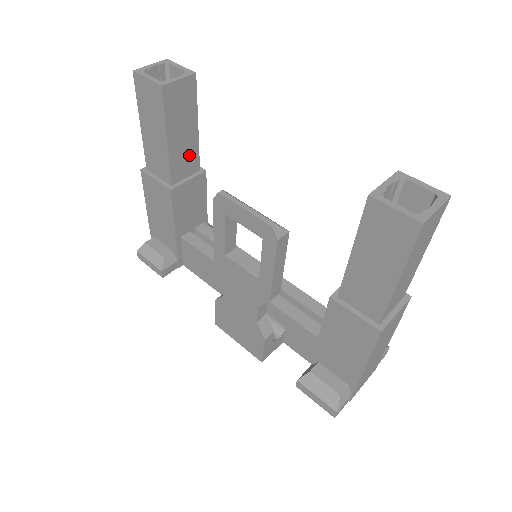
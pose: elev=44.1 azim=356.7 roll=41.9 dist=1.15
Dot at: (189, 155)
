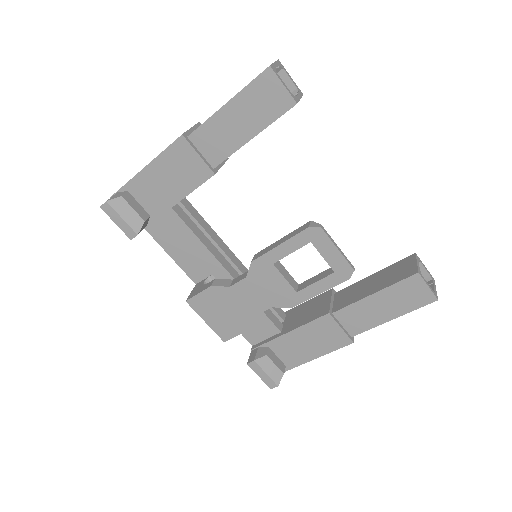
Dot at: occluded
